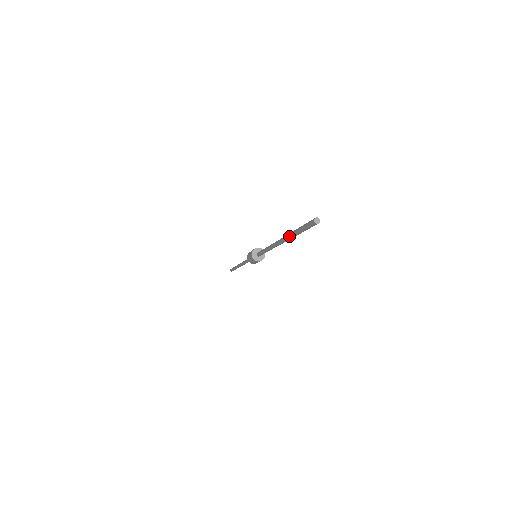
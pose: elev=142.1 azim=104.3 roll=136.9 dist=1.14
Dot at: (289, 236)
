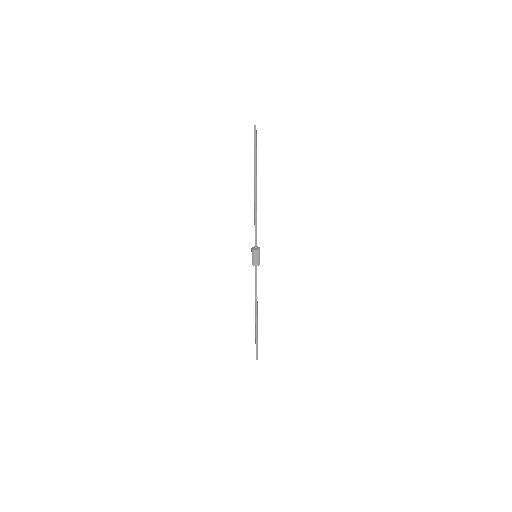
Dot at: (254, 166)
